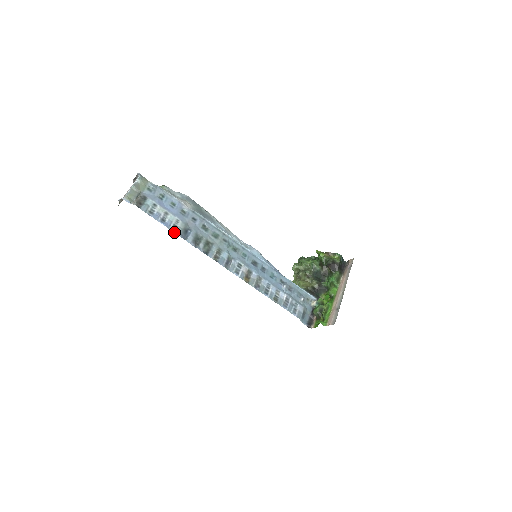
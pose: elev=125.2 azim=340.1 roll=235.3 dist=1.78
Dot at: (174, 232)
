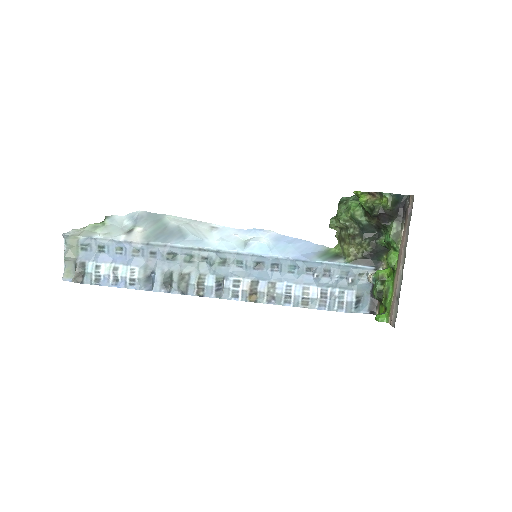
Dot at: occluded
